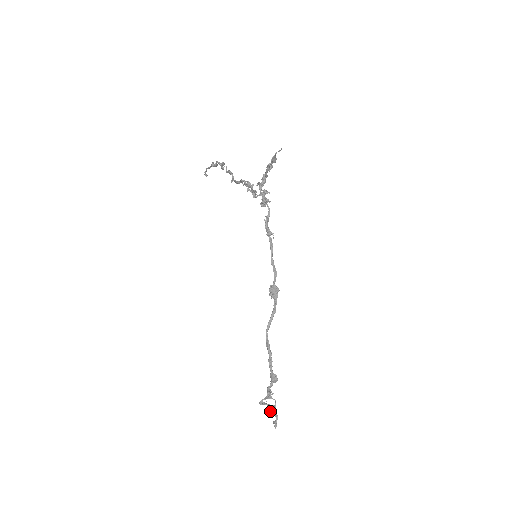
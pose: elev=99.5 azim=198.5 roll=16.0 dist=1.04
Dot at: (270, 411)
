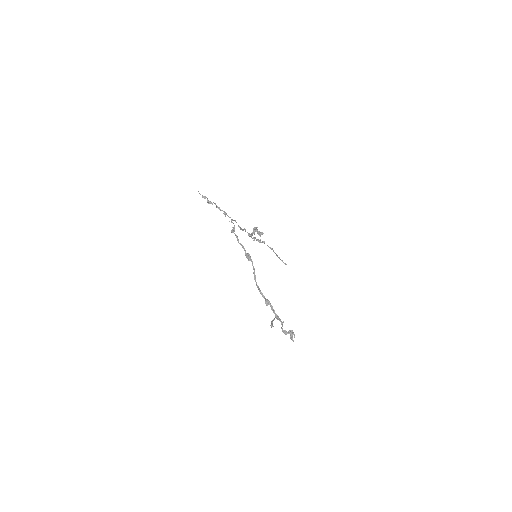
Dot at: (290, 335)
